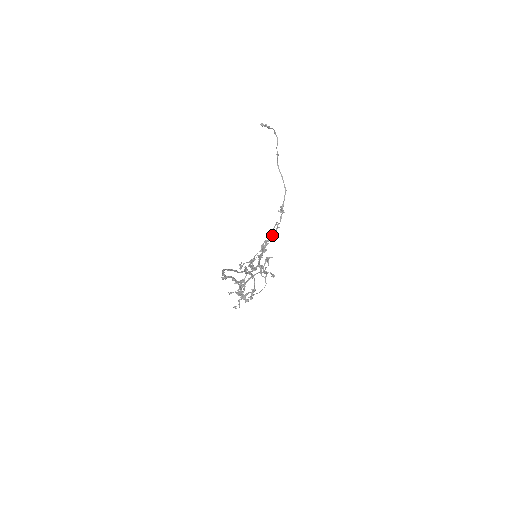
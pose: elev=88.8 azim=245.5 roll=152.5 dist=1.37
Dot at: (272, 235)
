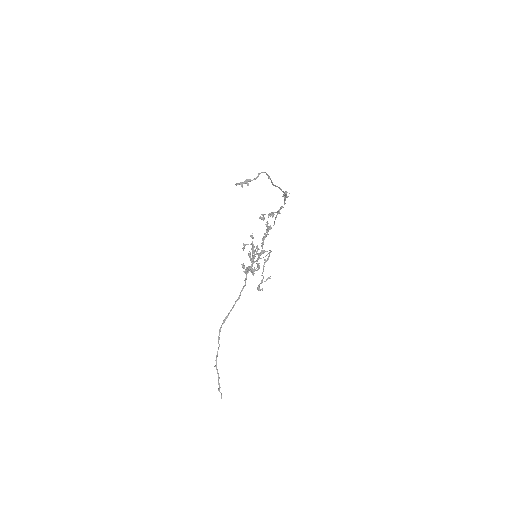
Dot at: occluded
